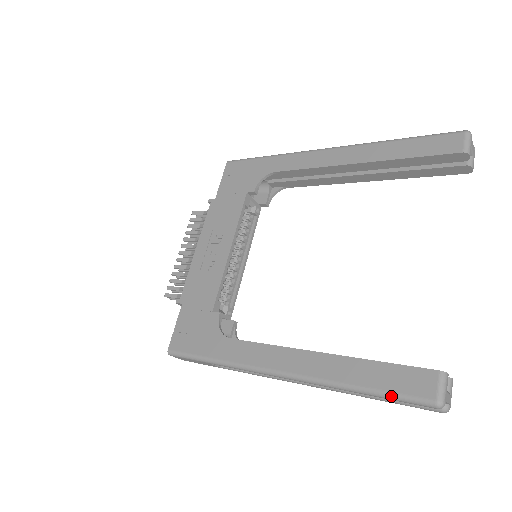
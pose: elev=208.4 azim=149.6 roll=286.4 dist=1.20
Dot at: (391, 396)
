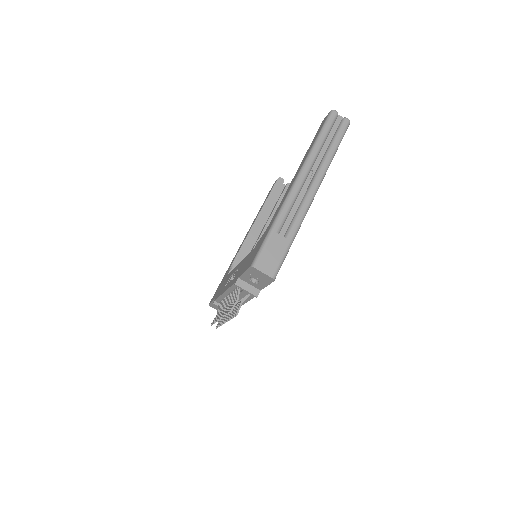
Dot at: (324, 126)
